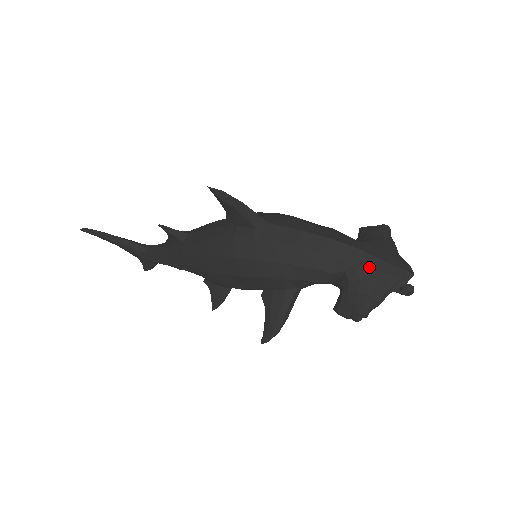
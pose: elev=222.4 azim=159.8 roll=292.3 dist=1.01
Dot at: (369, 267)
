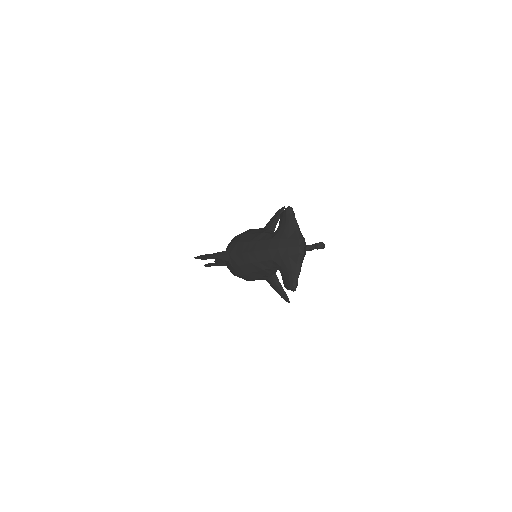
Dot at: (279, 257)
